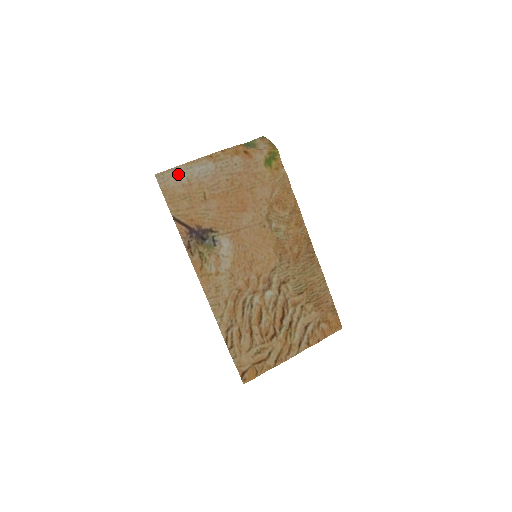
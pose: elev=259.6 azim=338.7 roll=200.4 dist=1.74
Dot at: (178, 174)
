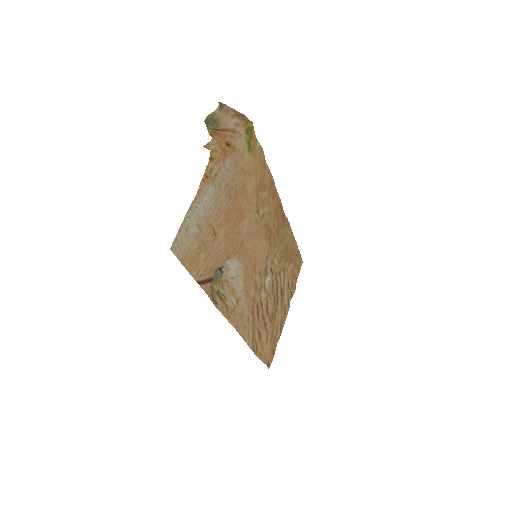
Dot at: (188, 227)
